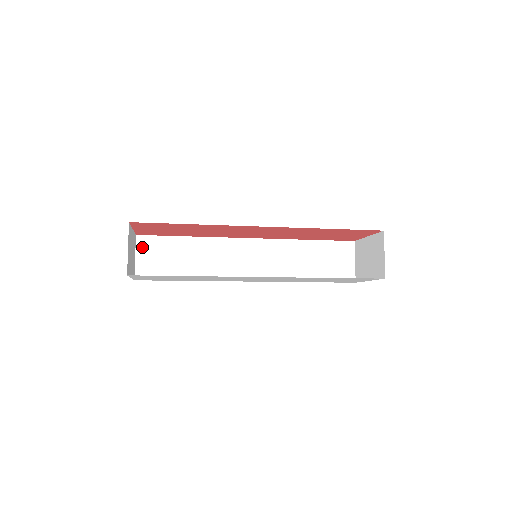
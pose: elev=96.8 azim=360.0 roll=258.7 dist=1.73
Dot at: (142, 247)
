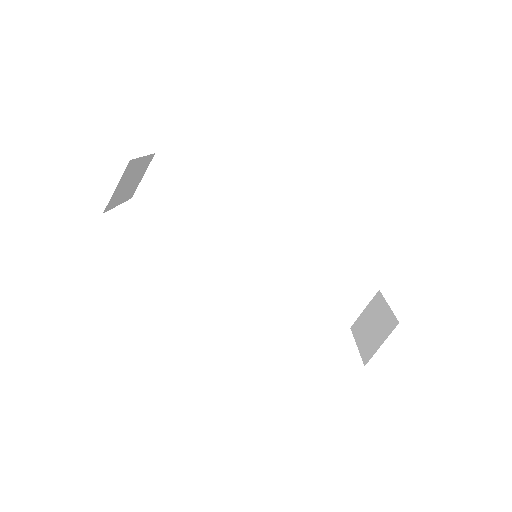
Dot at: (155, 169)
